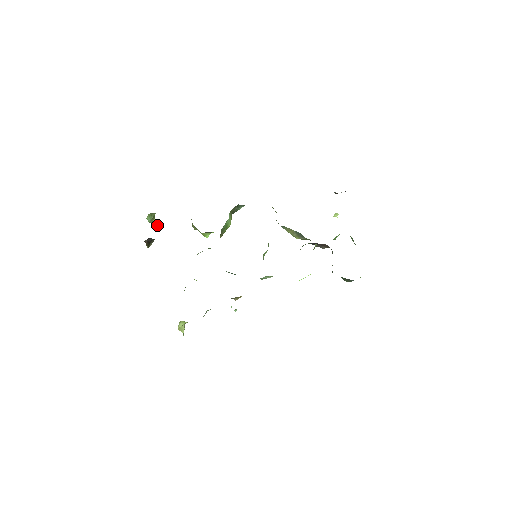
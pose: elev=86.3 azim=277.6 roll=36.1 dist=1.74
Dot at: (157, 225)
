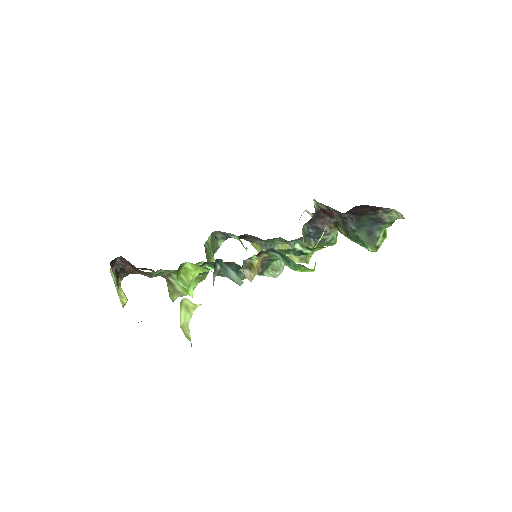
Dot at: (124, 299)
